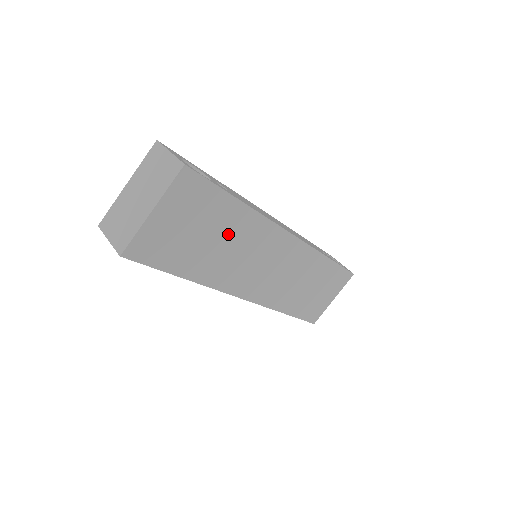
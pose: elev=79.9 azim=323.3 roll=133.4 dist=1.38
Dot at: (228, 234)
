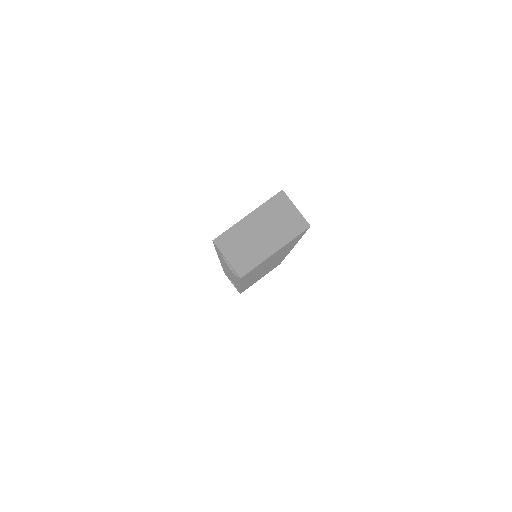
Dot at: occluded
